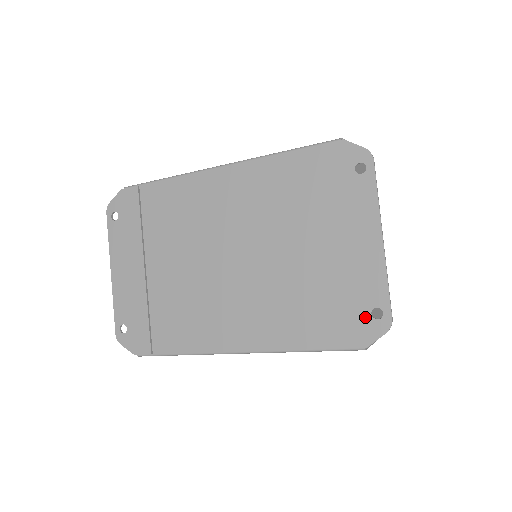
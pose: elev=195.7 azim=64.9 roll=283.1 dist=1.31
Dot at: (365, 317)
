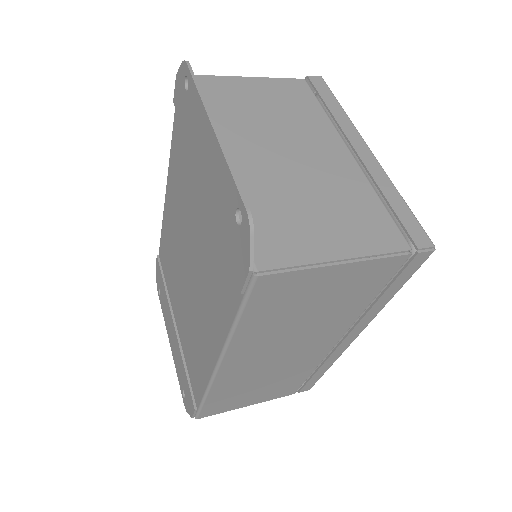
Dot at: (236, 233)
